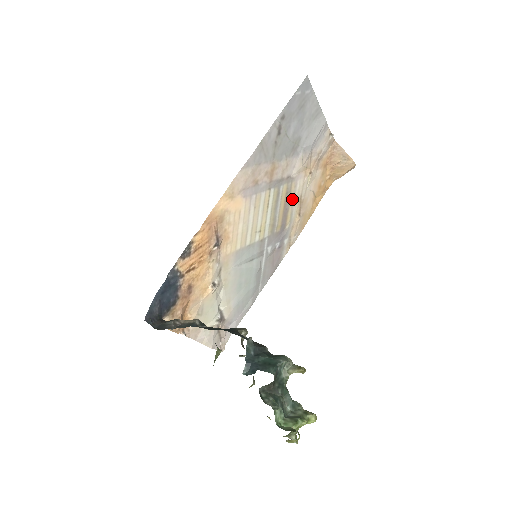
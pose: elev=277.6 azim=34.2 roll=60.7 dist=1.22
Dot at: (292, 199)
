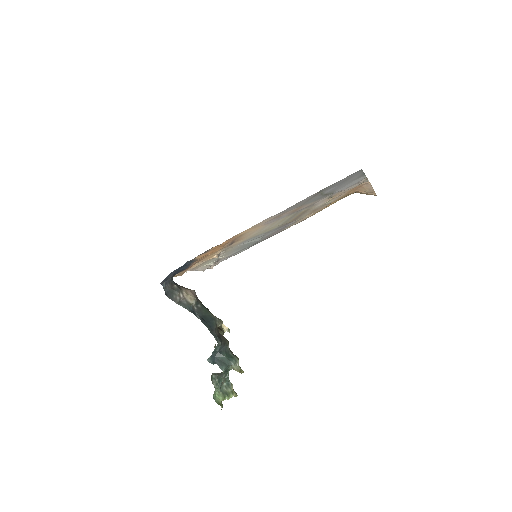
Dot at: (308, 211)
